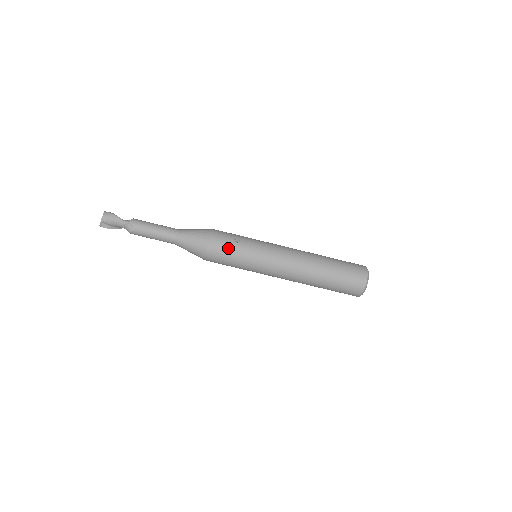
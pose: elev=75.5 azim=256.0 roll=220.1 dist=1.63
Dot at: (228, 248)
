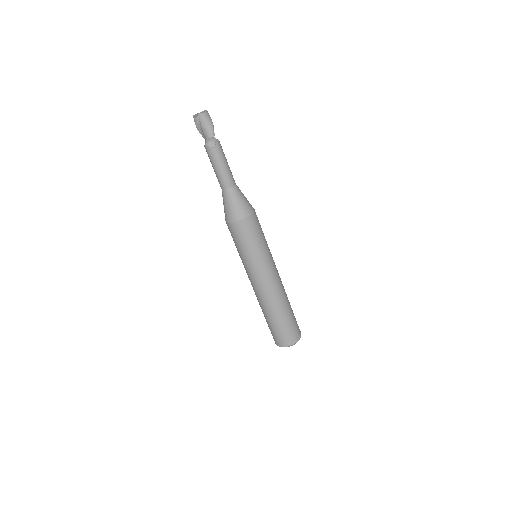
Dot at: (254, 234)
